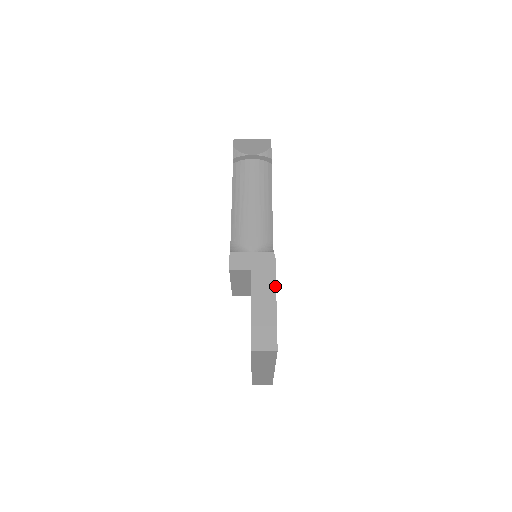
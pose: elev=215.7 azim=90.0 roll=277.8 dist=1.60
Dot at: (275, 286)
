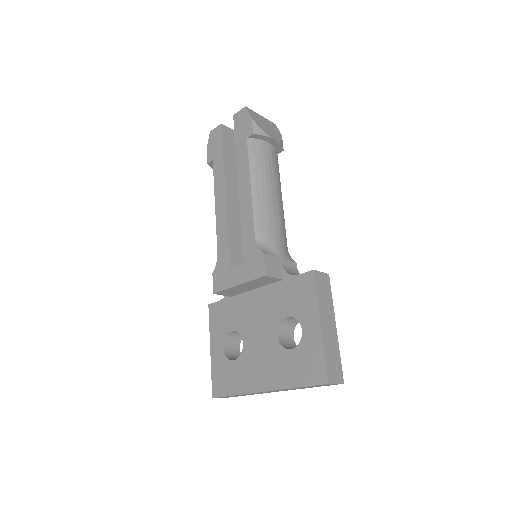
Dot at: occluded
